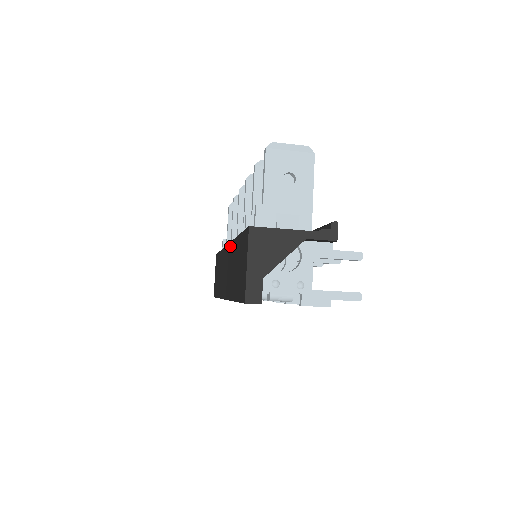
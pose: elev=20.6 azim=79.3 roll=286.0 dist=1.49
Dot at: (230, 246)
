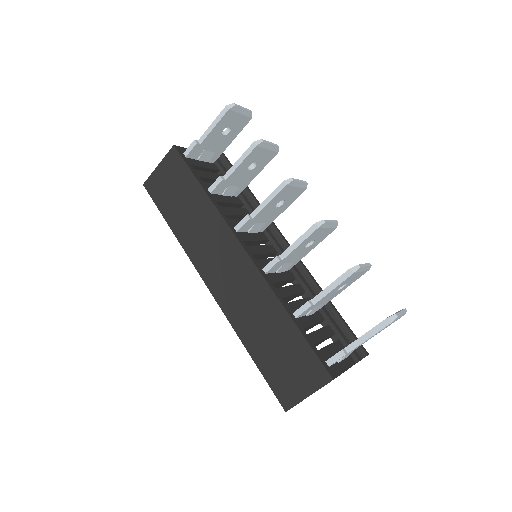
Dot at: (257, 275)
